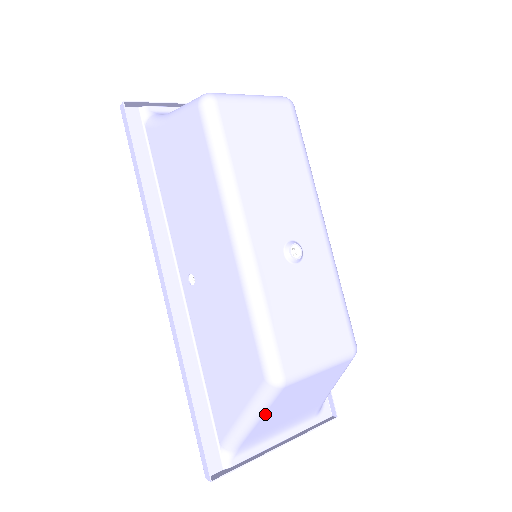
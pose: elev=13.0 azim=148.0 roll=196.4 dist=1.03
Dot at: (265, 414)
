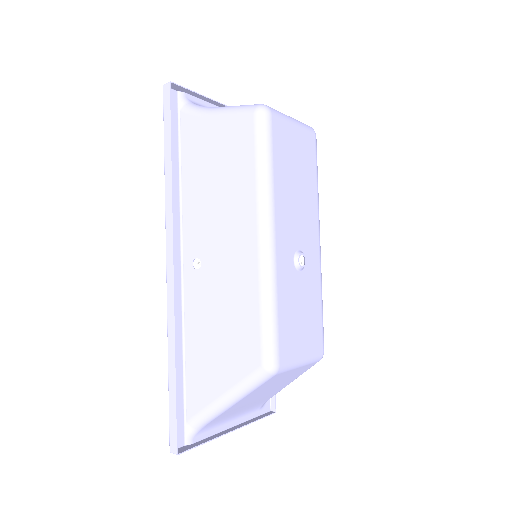
Dot at: (245, 397)
